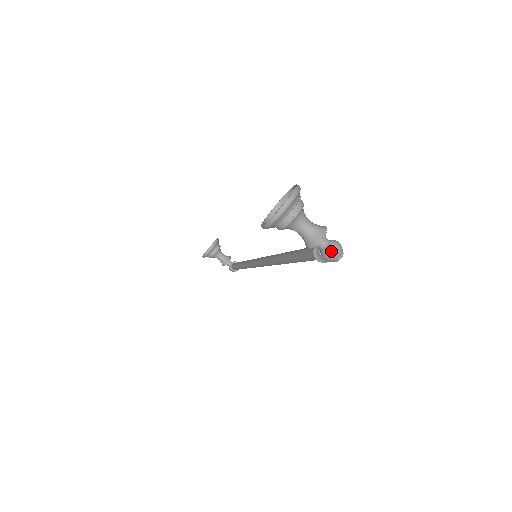
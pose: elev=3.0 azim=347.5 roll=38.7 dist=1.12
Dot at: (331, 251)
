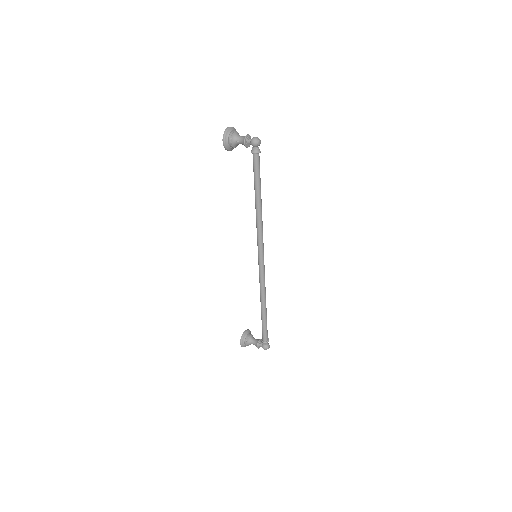
Dot at: (253, 138)
